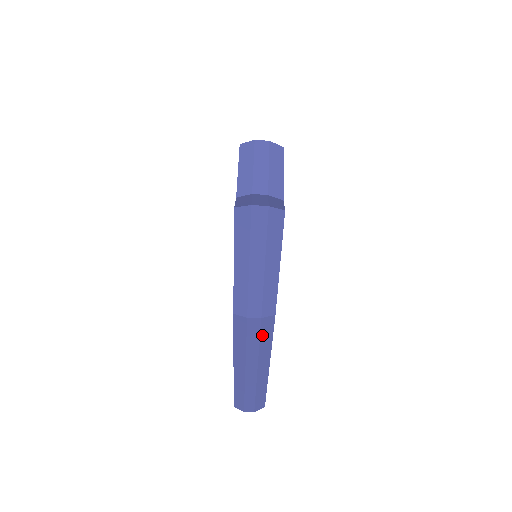
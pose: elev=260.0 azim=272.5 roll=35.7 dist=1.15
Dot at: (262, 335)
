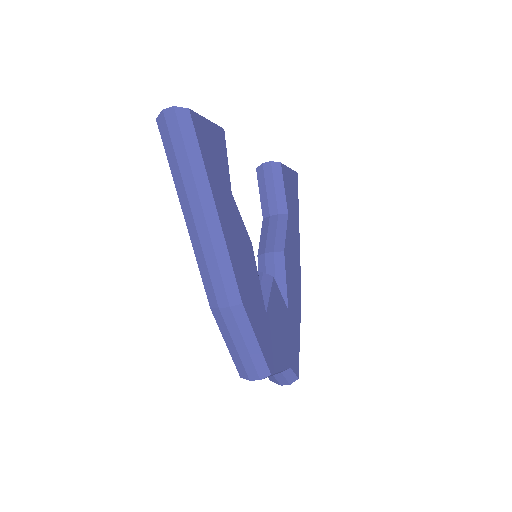
Dot at: occluded
